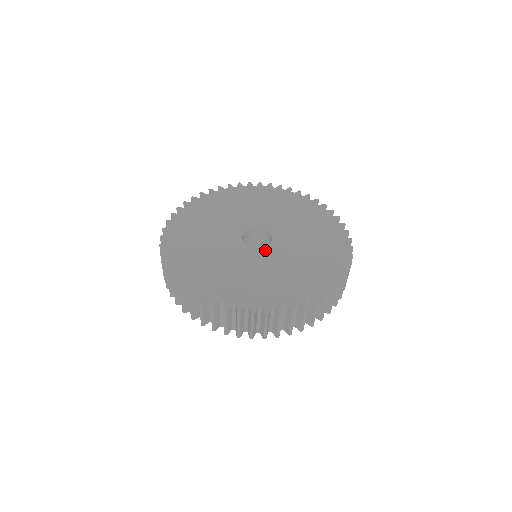
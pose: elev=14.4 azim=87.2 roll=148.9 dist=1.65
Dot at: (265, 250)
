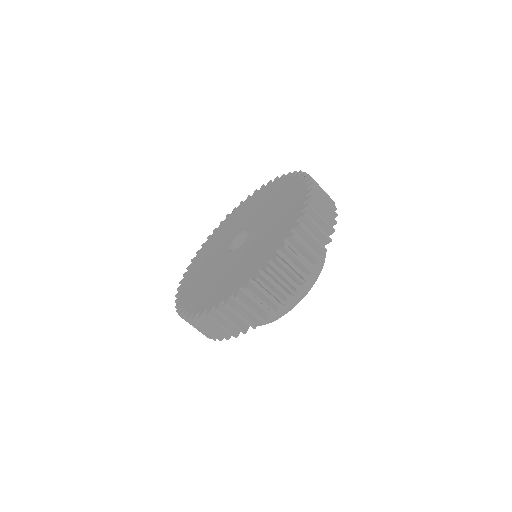
Dot at: (236, 252)
